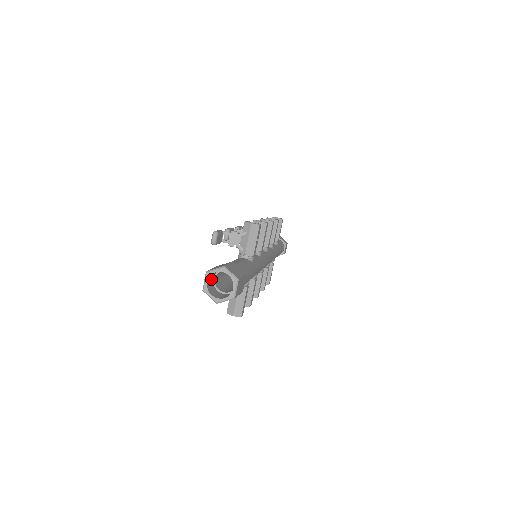
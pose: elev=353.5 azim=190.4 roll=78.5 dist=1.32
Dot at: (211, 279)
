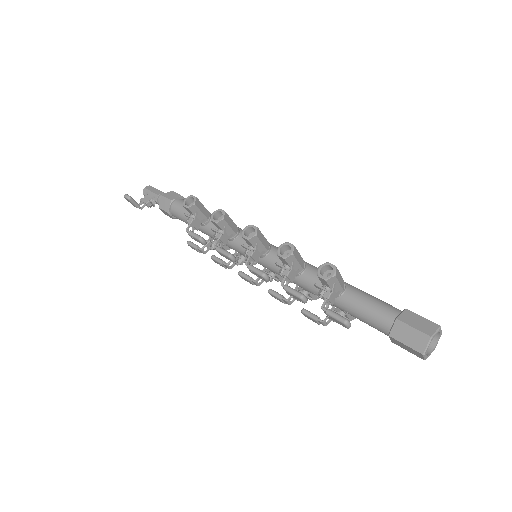
Dot at: (412, 348)
